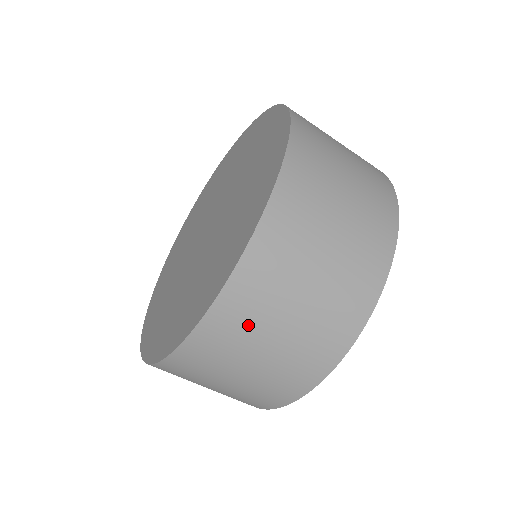
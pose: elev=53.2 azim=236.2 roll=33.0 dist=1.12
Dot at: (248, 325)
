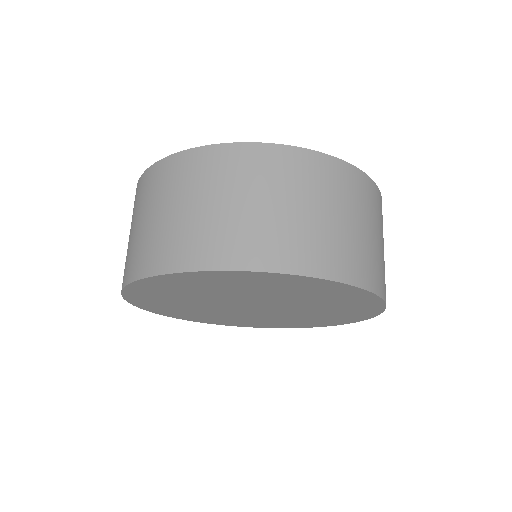
Dot at: (174, 184)
